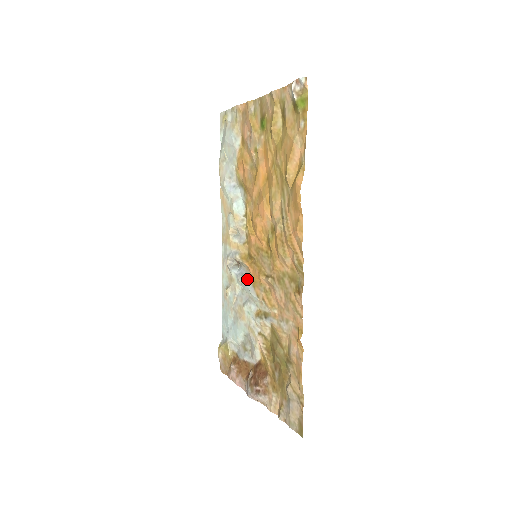
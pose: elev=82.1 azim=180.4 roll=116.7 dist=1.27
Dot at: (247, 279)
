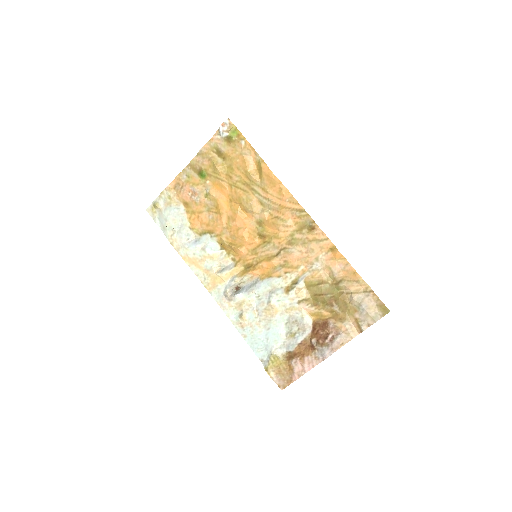
Dot at: (258, 281)
